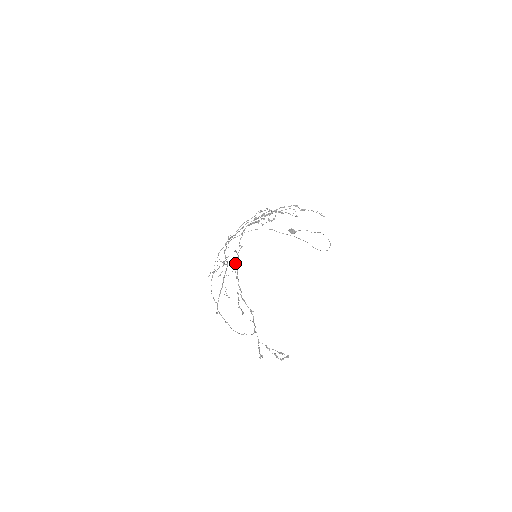
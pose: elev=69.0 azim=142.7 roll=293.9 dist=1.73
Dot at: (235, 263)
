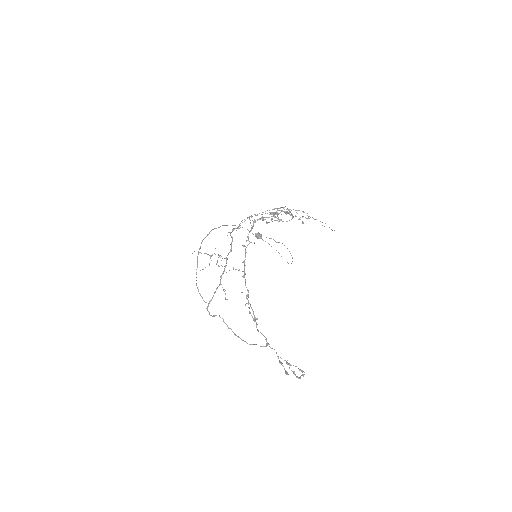
Dot at: (244, 260)
